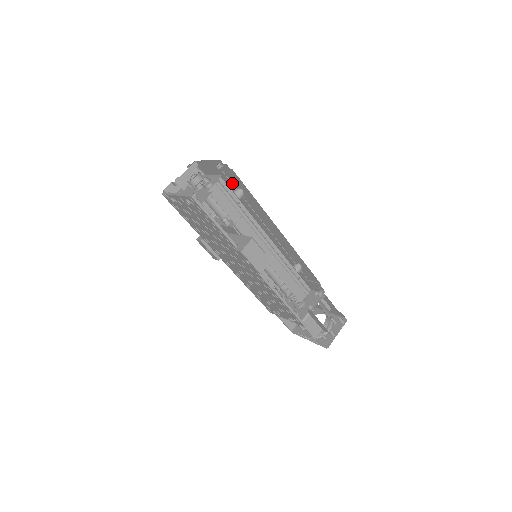
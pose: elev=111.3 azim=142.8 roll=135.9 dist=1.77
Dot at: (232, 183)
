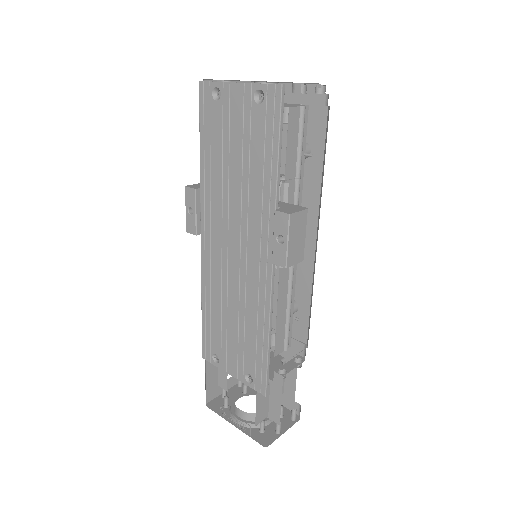
Dot at: occluded
